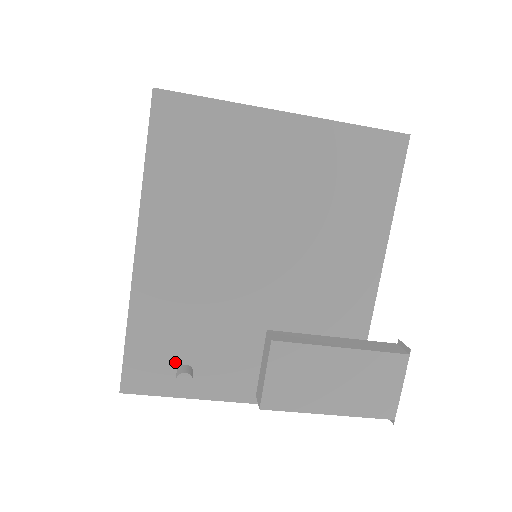
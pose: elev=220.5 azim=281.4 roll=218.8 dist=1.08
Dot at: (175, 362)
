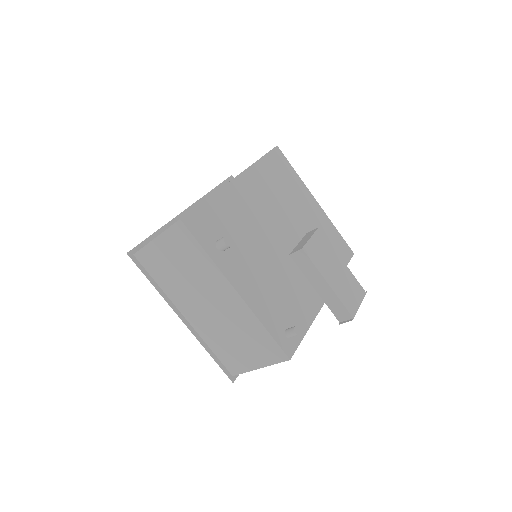
Dot at: (219, 236)
